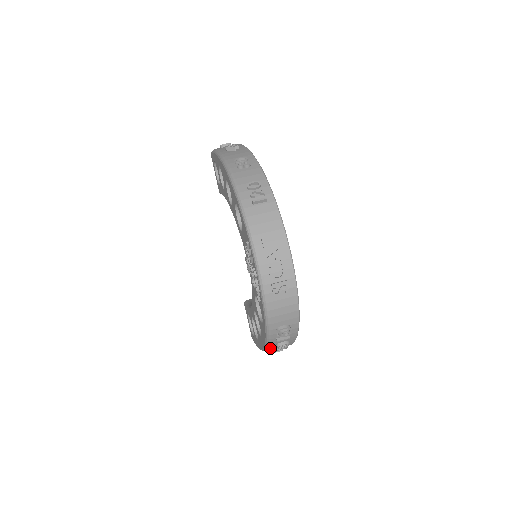
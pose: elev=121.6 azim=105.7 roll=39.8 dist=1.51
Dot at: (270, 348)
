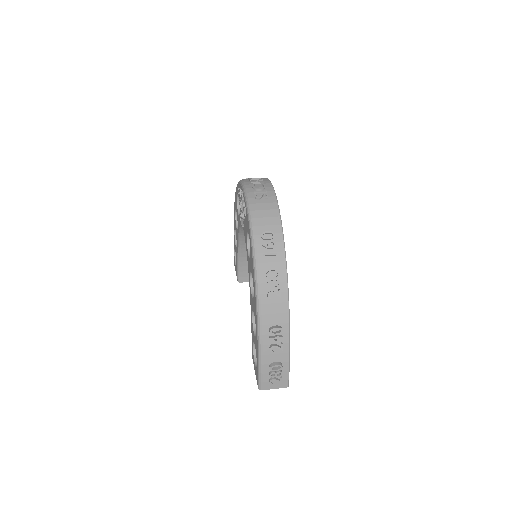
Dot at: (261, 288)
